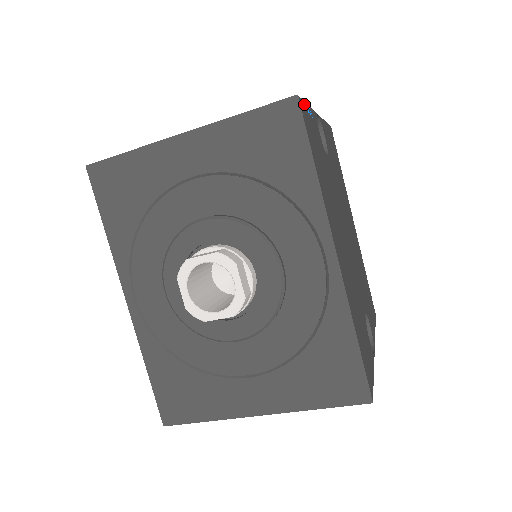
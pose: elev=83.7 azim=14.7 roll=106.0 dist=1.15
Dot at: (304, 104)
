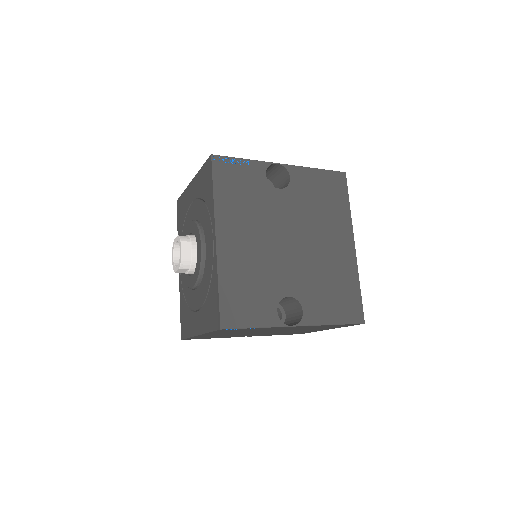
Dot at: (227, 158)
